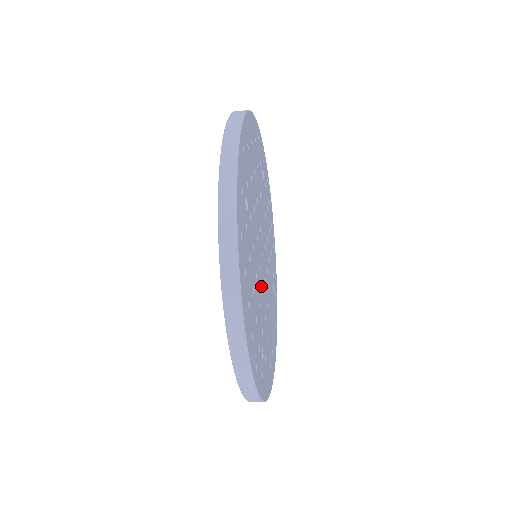
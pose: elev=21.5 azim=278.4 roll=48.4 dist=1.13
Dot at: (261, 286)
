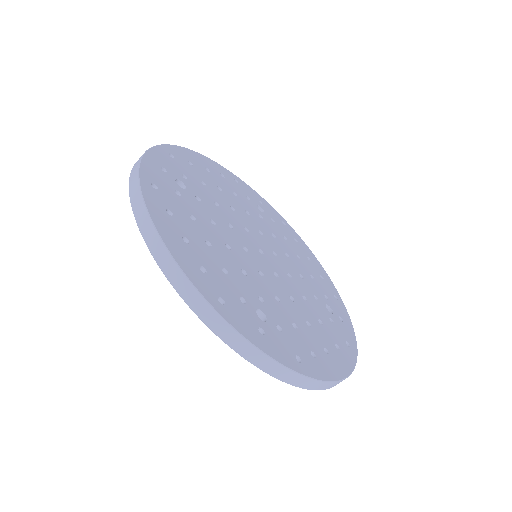
Dot at: (253, 265)
